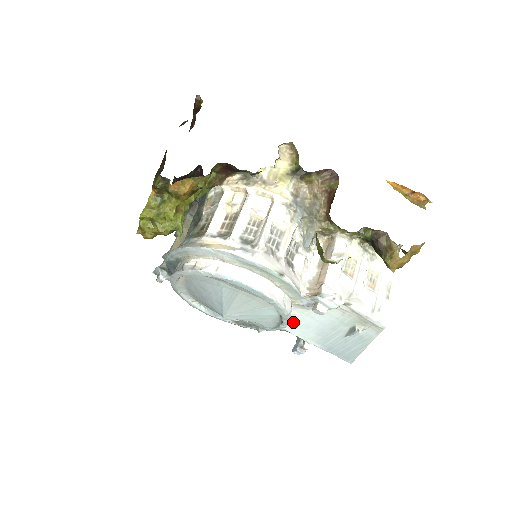
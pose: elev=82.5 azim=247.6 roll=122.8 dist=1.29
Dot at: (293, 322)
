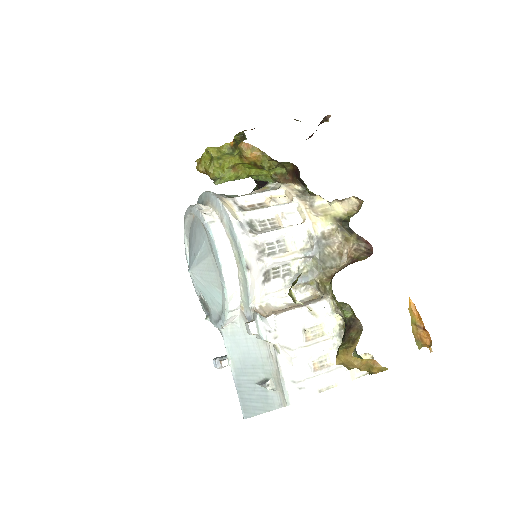
Dot at: (231, 330)
